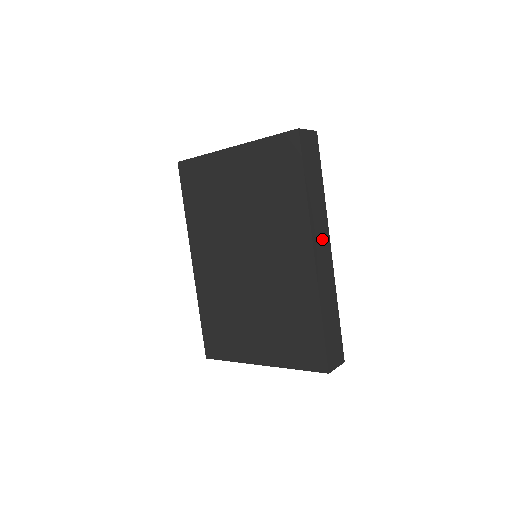
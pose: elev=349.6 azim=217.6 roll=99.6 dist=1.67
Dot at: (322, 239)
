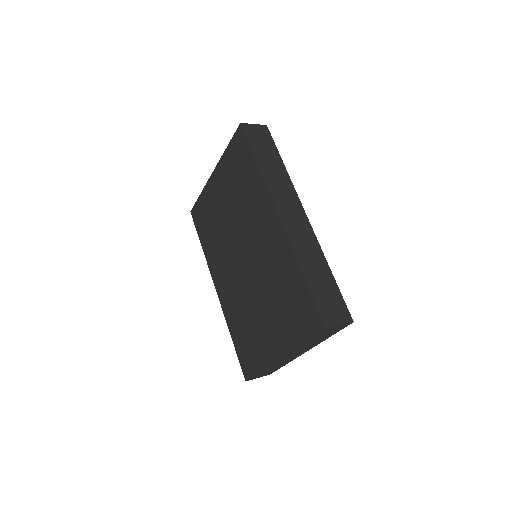
Dot at: (290, 205)
